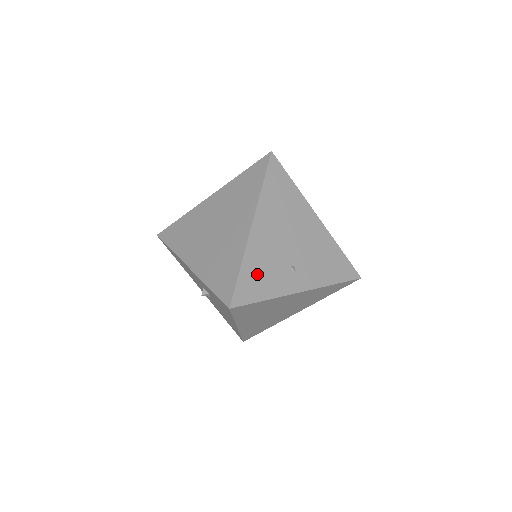
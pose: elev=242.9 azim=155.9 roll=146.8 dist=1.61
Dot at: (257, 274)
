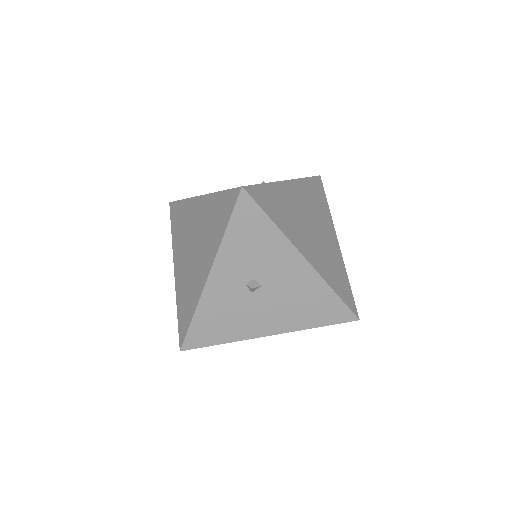
Dot at: occluded
